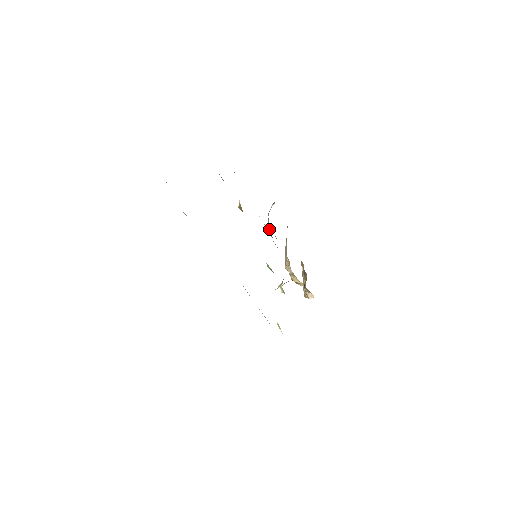
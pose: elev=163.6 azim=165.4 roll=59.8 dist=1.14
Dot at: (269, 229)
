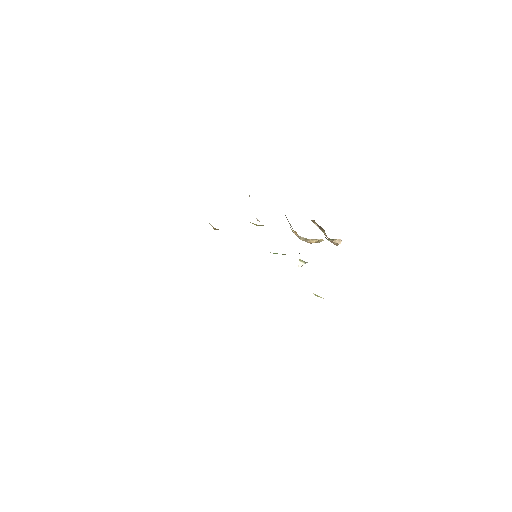
Dot at: occluded
